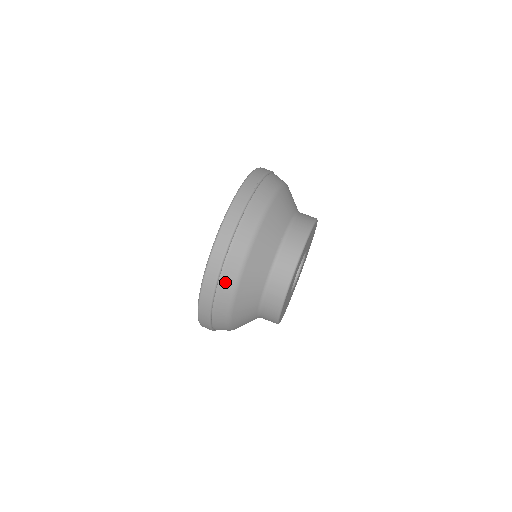
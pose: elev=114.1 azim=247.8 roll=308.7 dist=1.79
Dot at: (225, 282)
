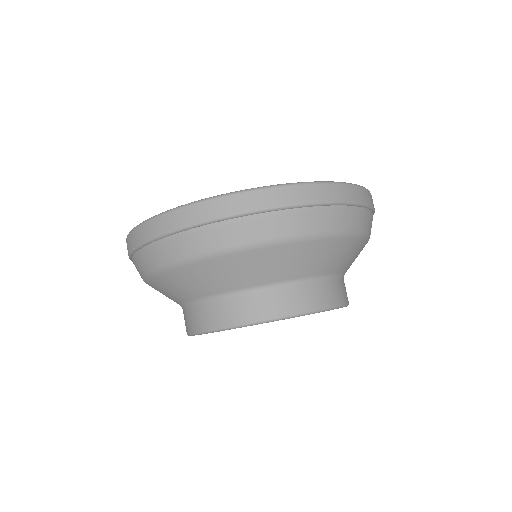
Dot at: (172, 246)
